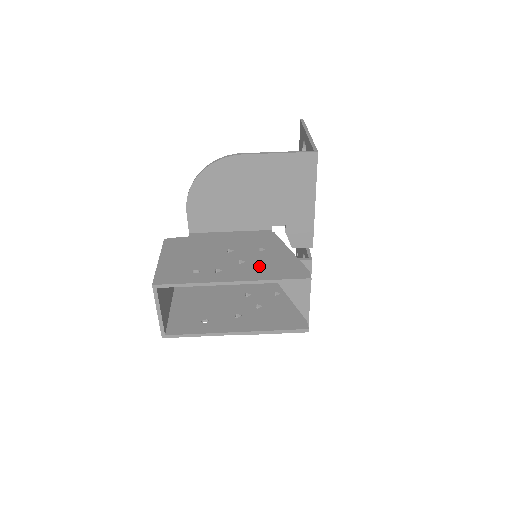
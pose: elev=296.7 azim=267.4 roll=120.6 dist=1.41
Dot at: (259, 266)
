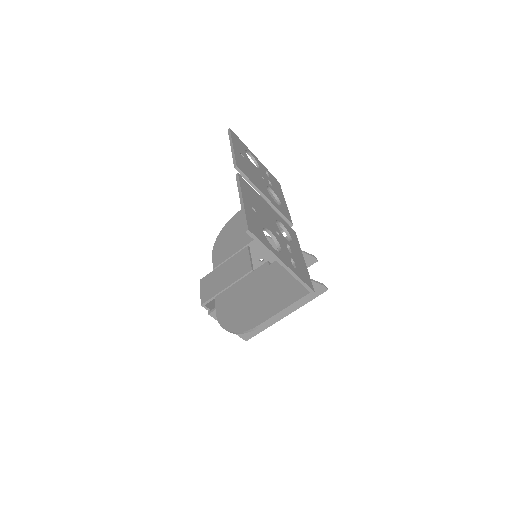
Dot at: occluded
